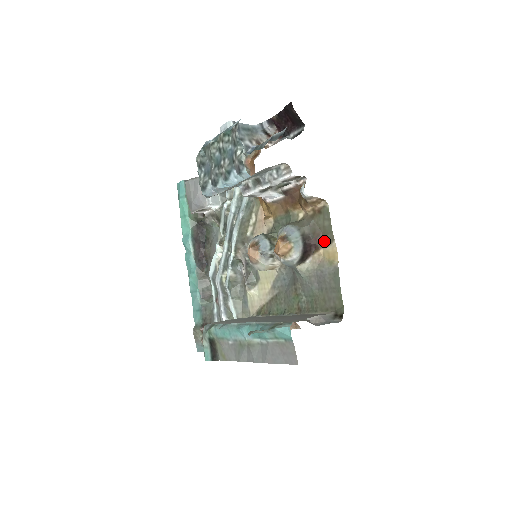
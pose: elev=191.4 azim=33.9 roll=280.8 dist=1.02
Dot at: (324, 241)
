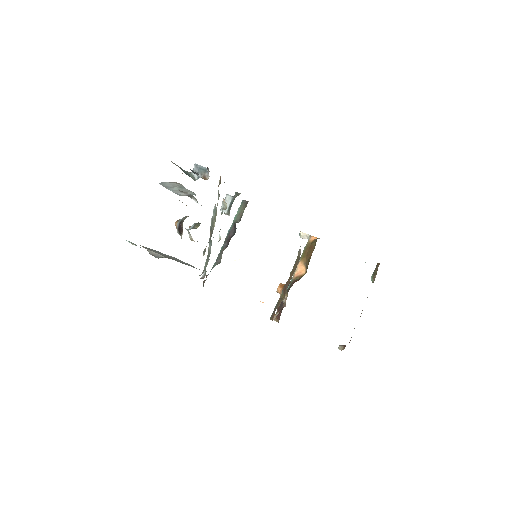
Dot at: (182, 225)
